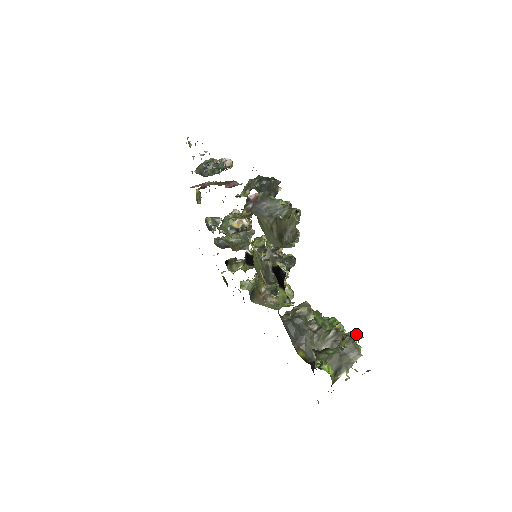
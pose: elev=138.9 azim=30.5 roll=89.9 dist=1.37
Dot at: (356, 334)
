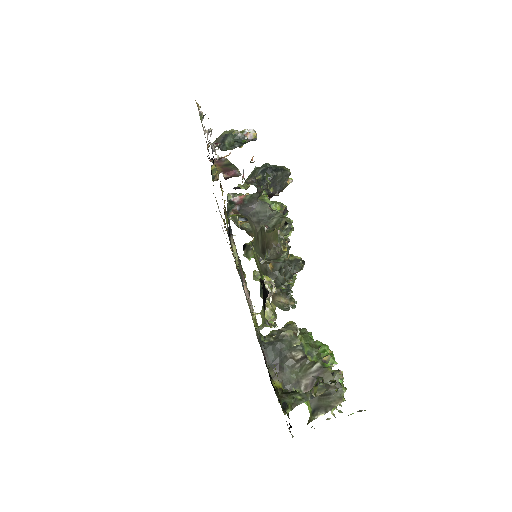
Dot at: (334, 381)
